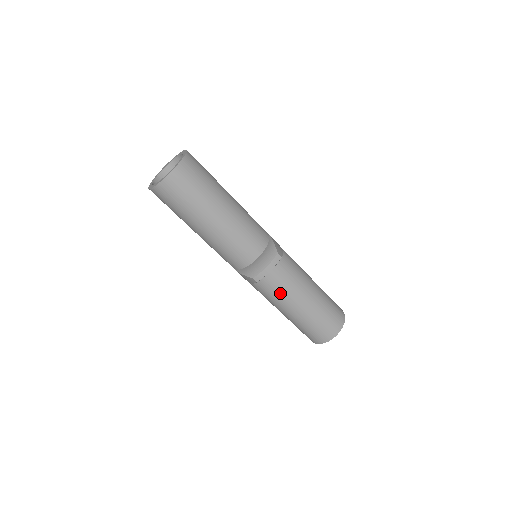
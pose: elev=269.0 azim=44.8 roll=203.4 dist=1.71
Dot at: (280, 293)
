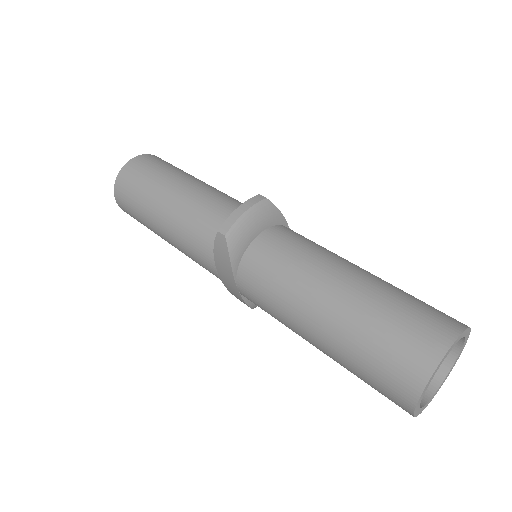
Dot at: (286, 273)
